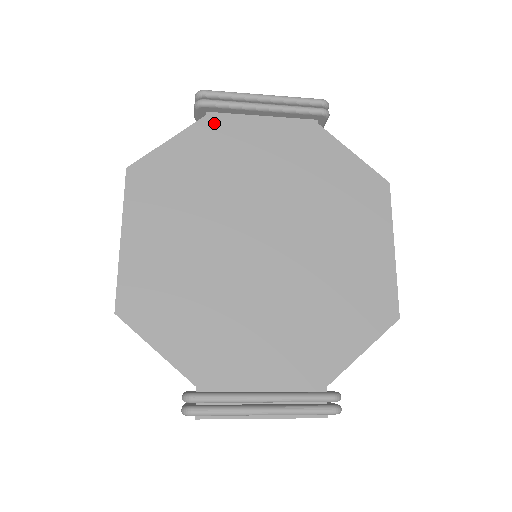
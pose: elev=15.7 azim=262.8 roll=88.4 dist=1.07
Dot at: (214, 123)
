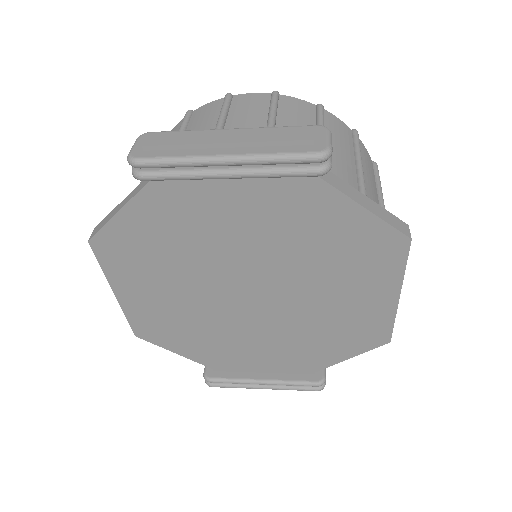
Dot at: (166, 187)
